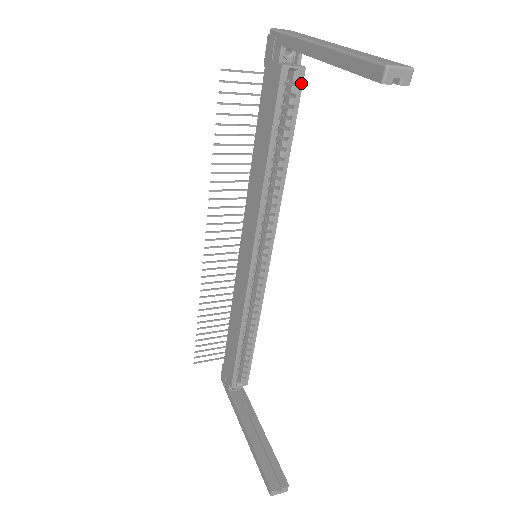
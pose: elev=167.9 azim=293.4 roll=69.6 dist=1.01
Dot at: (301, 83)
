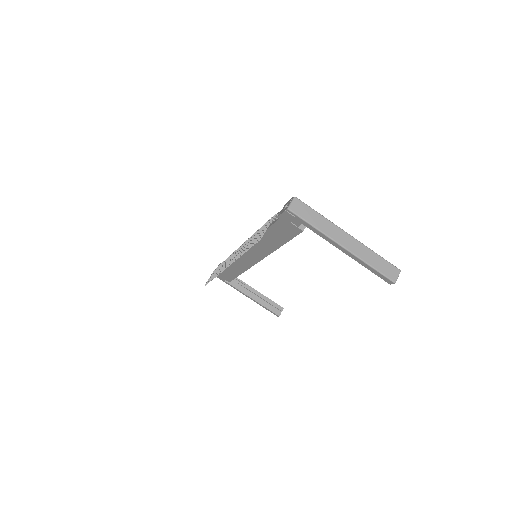
Dot at: occluded
